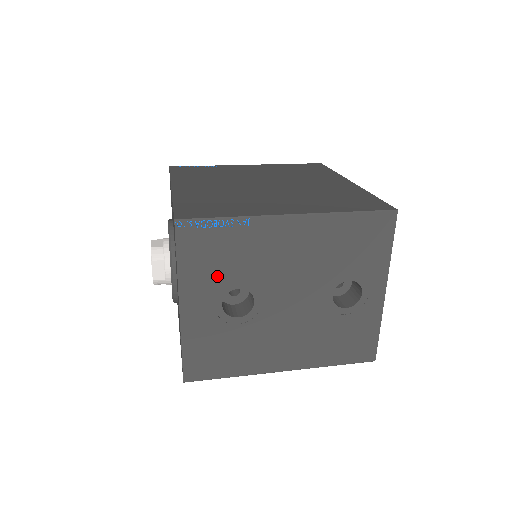
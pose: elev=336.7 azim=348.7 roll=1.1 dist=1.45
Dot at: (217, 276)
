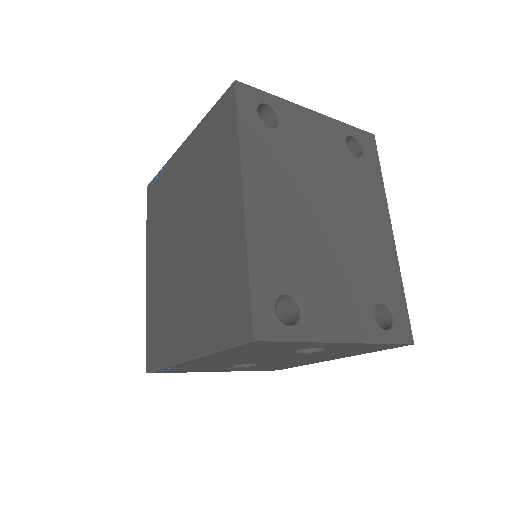
Dot at: (209, 368)
